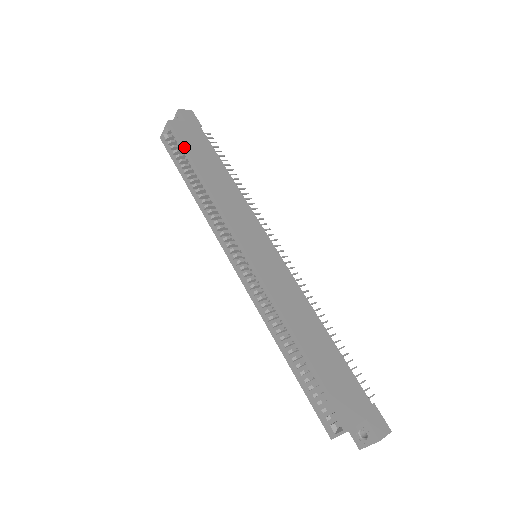
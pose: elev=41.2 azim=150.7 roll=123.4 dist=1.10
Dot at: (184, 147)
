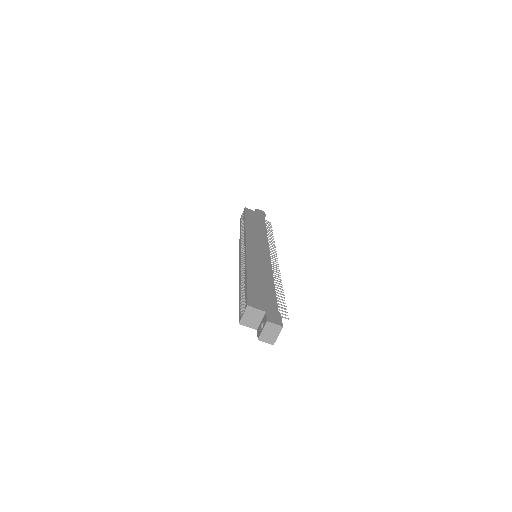
Dot at: (245, 214)
